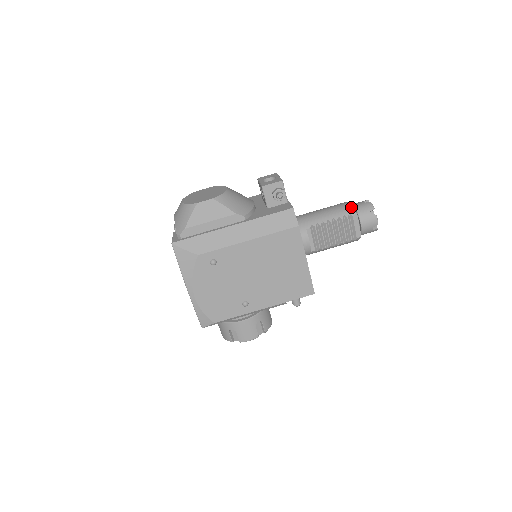
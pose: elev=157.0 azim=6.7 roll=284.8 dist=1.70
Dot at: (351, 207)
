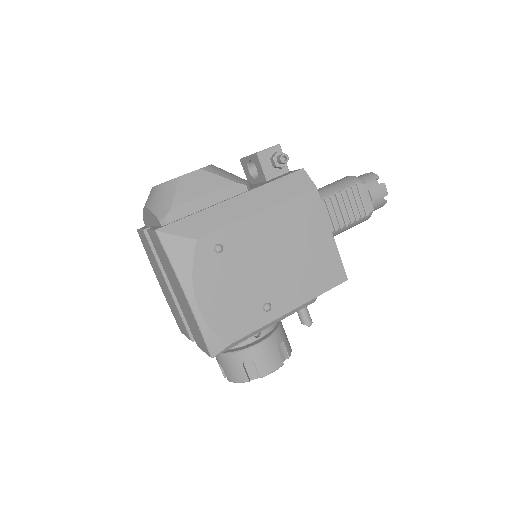
Dot at: (355, 177)
